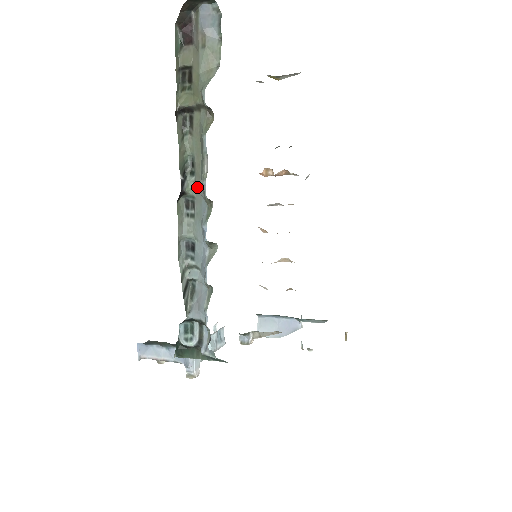
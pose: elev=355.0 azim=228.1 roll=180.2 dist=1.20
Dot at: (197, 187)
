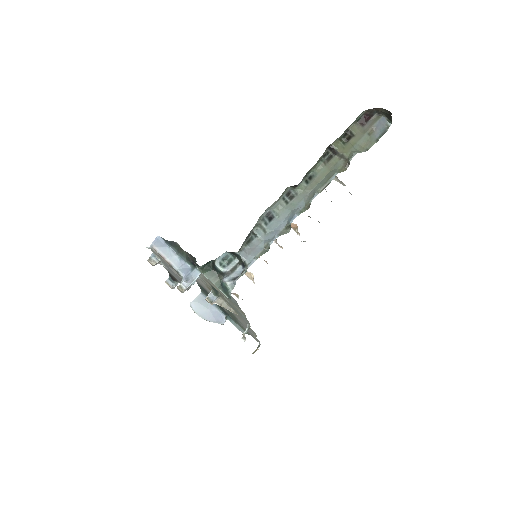
Dot at: (305, 191)
